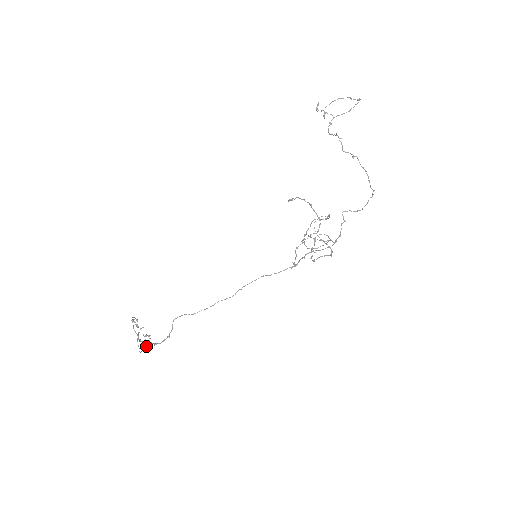
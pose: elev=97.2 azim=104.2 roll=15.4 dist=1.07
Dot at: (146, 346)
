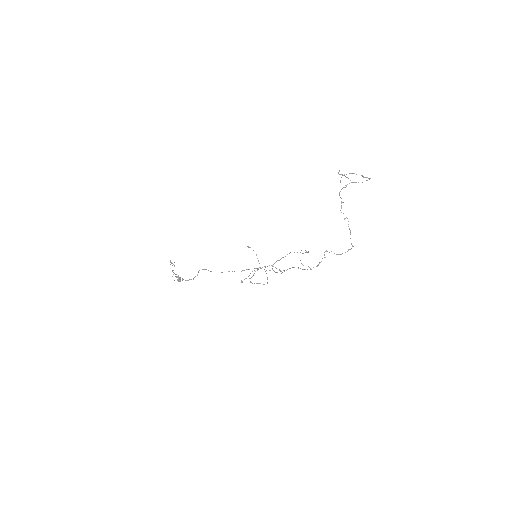
Dot at: (180, 278)
